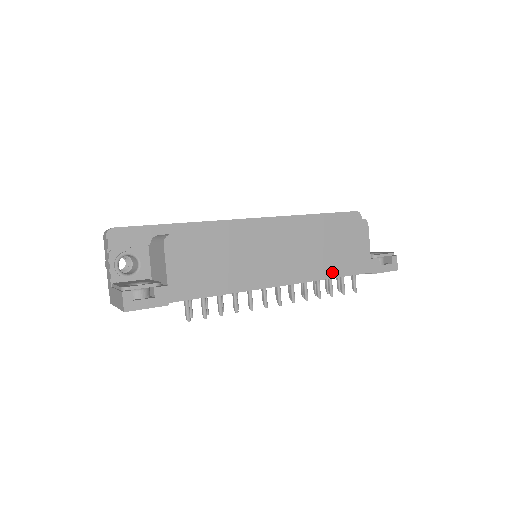
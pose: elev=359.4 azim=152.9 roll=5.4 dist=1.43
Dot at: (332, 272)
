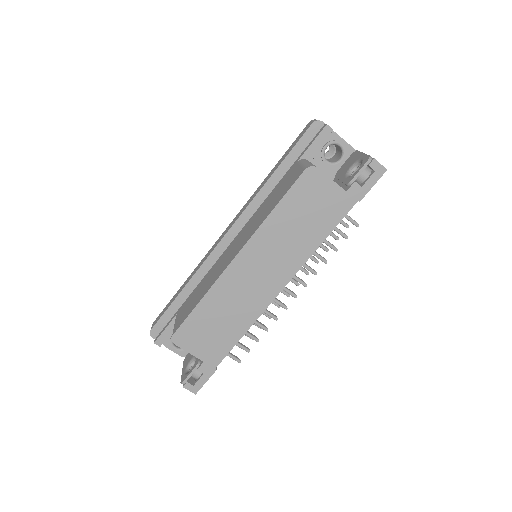
Dot at: (316, 240)
